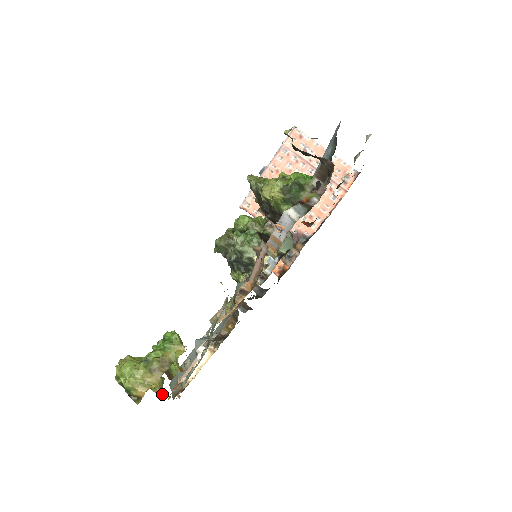
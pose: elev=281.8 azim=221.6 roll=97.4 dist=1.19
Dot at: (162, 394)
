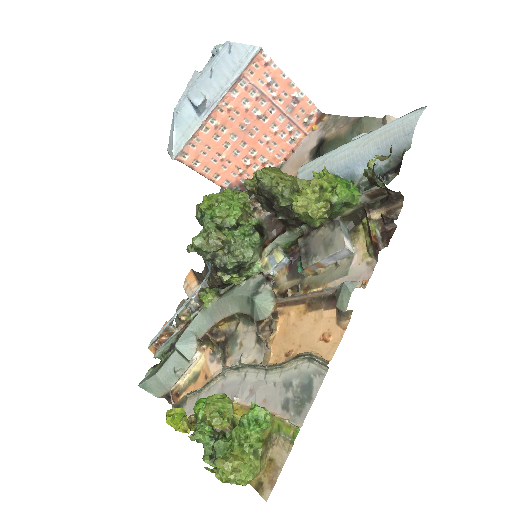
Dot at: (194, 427)
